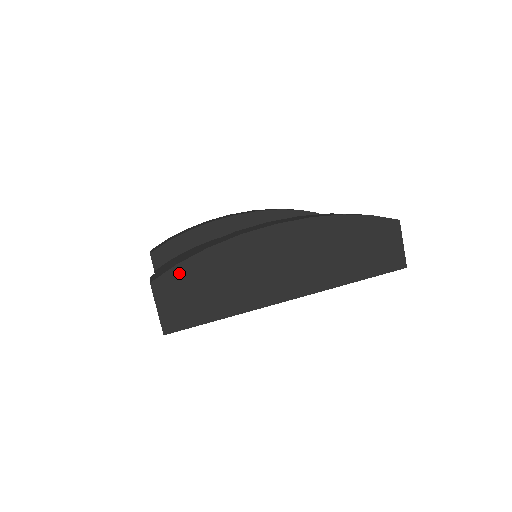
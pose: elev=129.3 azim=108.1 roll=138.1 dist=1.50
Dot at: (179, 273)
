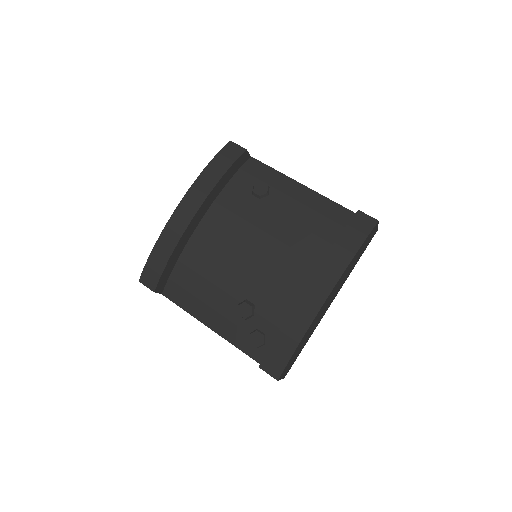
Dot at: (288, 364)
